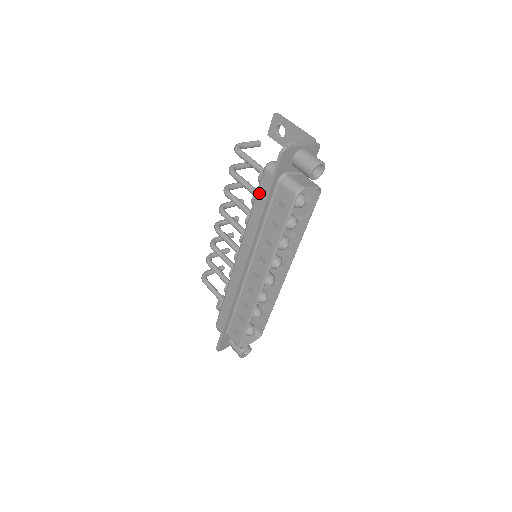
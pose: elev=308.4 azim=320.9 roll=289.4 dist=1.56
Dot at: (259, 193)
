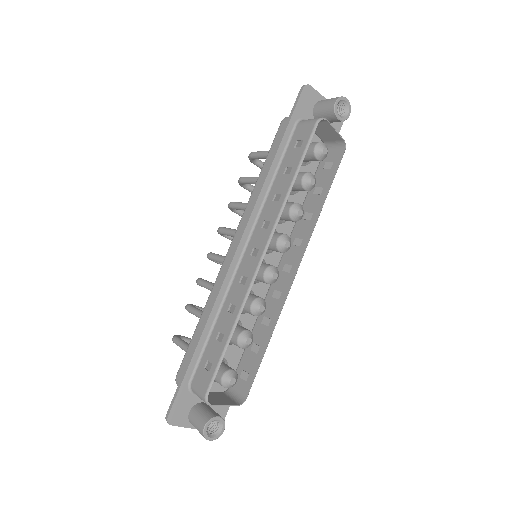
Dot at: (272, 147)
